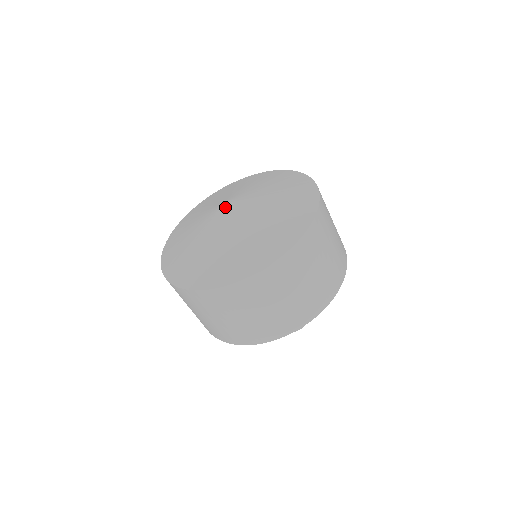
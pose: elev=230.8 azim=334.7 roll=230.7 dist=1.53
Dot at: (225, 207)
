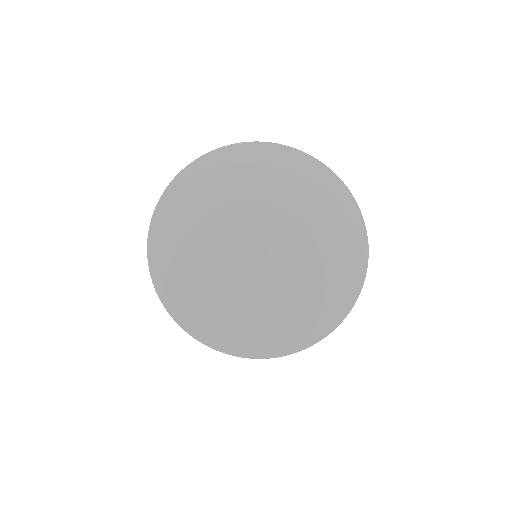
Dot at: (266, 244)
